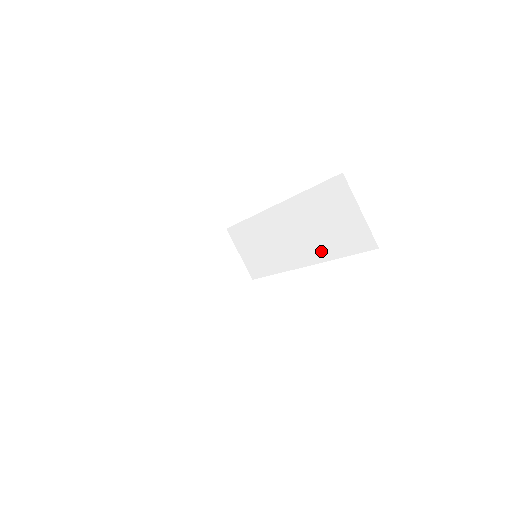
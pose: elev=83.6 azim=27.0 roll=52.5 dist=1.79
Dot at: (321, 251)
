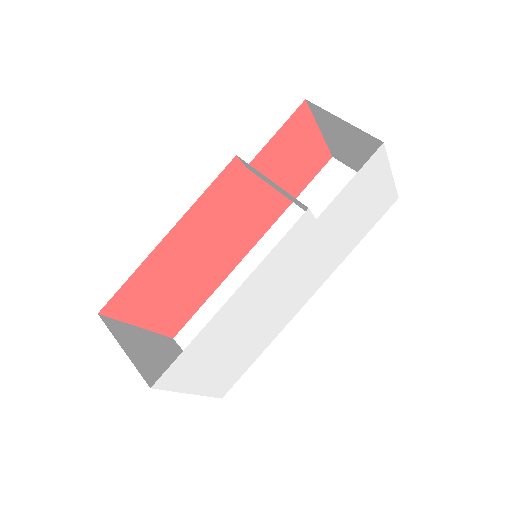
Dot at: occluded
